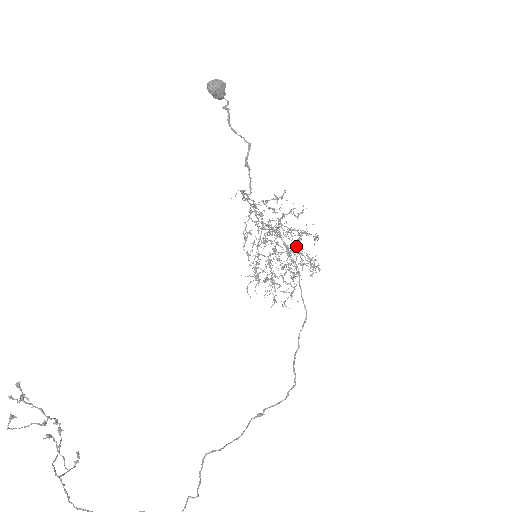
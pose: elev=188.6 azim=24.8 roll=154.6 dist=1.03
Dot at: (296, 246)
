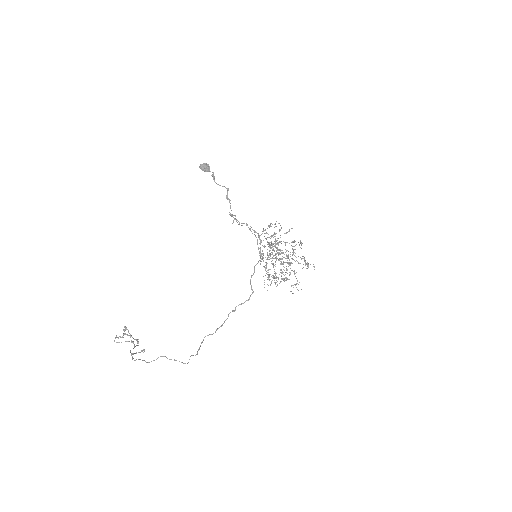
Dot at: (290, 252)
